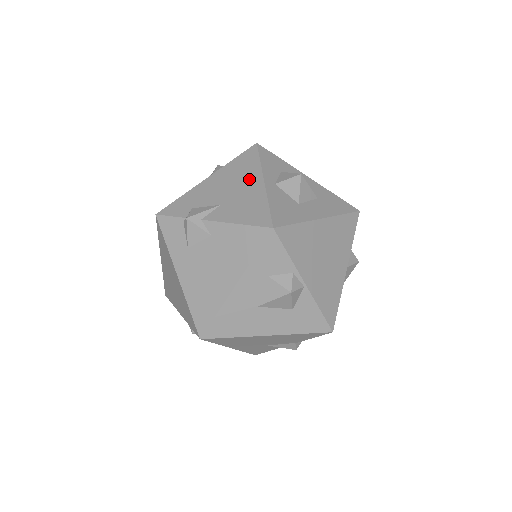
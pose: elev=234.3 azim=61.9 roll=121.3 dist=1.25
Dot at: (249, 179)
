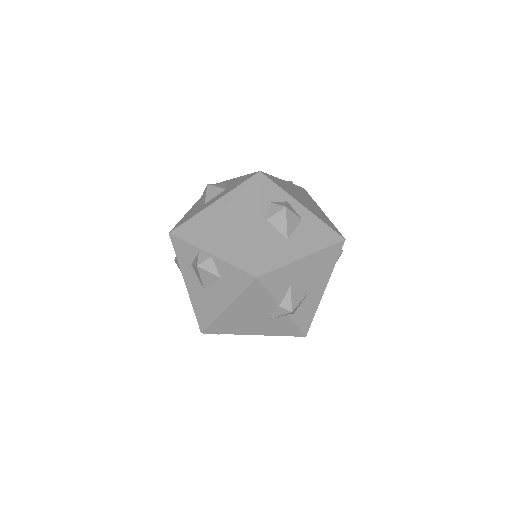
Dot at: occluded
